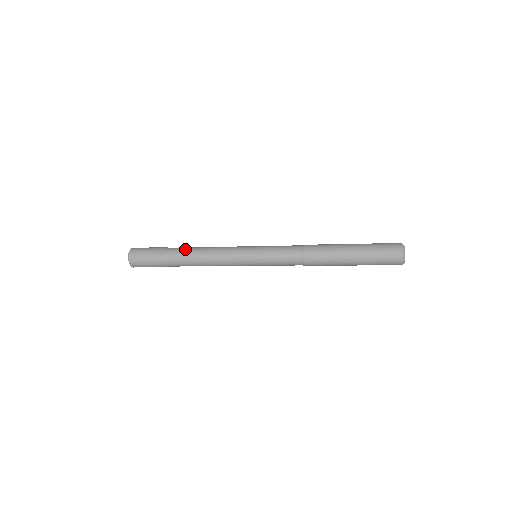
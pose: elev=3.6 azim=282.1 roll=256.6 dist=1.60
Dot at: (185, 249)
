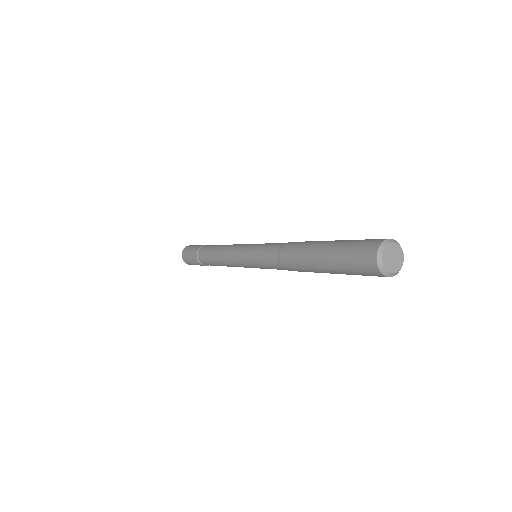
Dot at: (206, 256)
